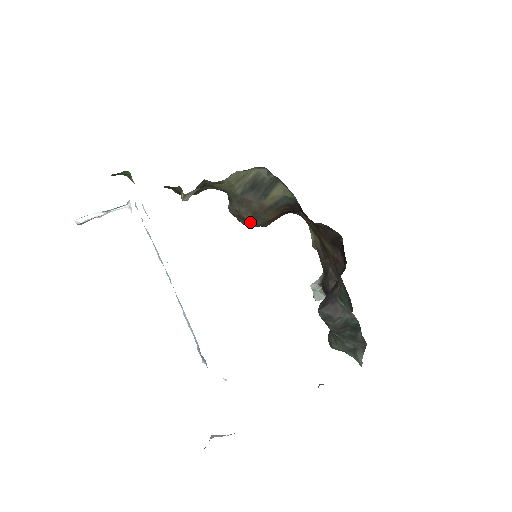
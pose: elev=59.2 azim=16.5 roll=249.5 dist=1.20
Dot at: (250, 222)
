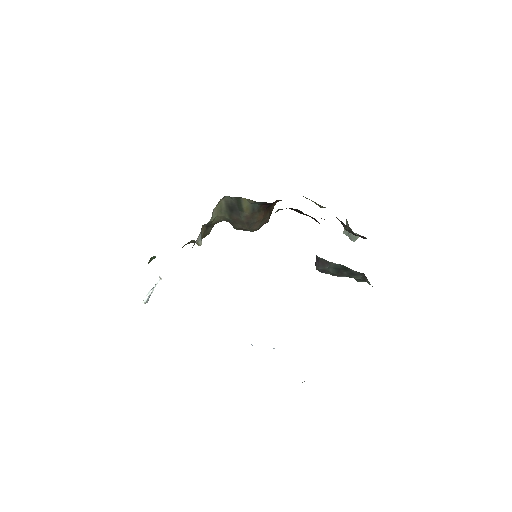
Dot at: (252, 229)
